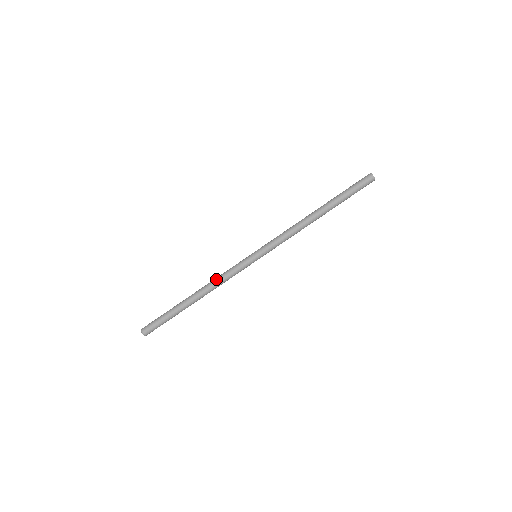
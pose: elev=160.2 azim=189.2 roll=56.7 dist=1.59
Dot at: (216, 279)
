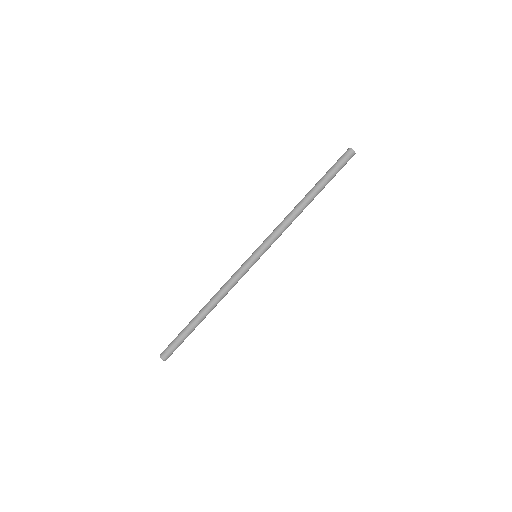
Dot at: (222, 288)
